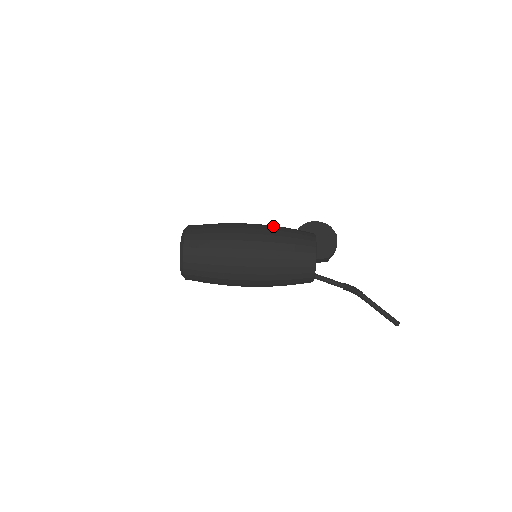
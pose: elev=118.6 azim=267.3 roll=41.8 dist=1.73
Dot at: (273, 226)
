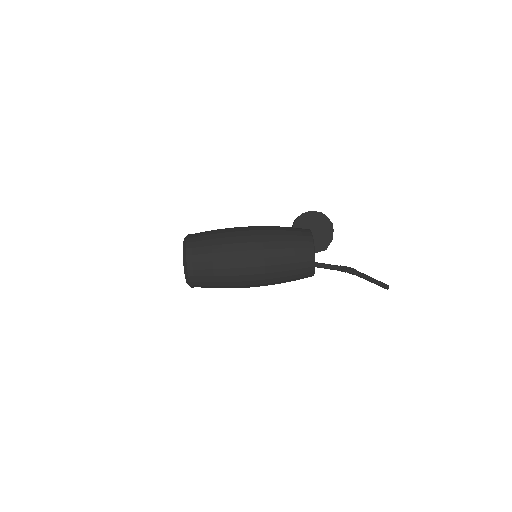
Dot at: (271, 233)
